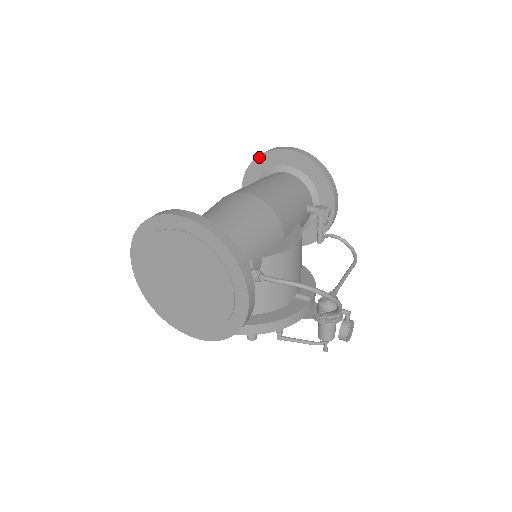
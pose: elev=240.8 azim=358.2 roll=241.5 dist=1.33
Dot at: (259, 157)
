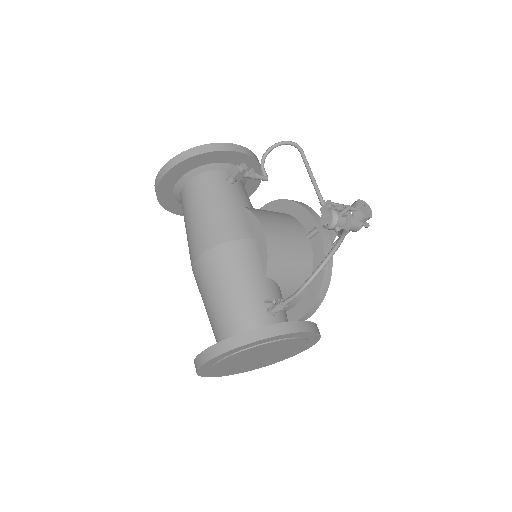
Dot at: (159, 199)
